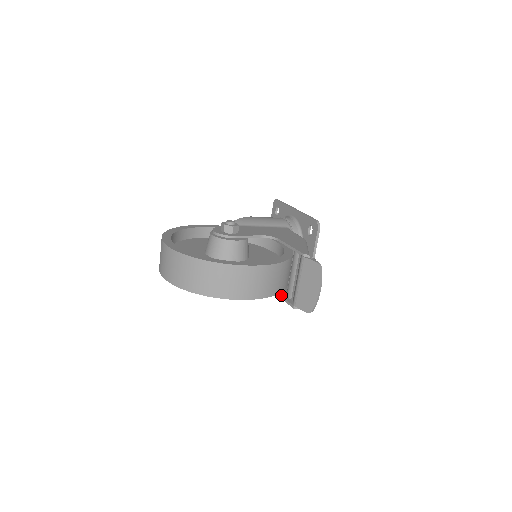
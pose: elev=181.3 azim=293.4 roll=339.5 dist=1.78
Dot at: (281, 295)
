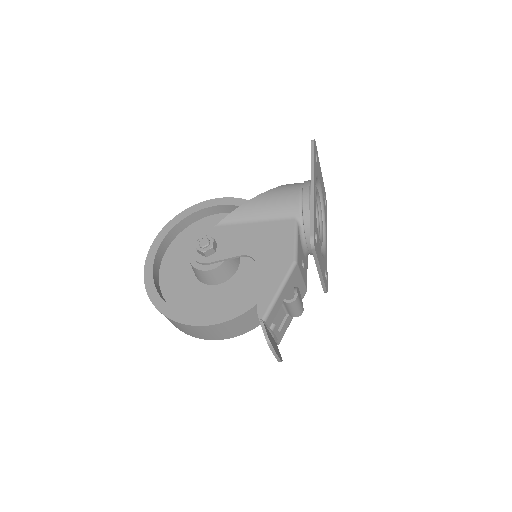
Dot at: occluded
